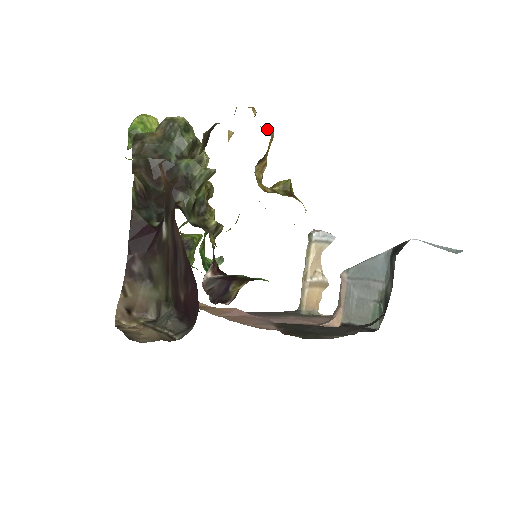
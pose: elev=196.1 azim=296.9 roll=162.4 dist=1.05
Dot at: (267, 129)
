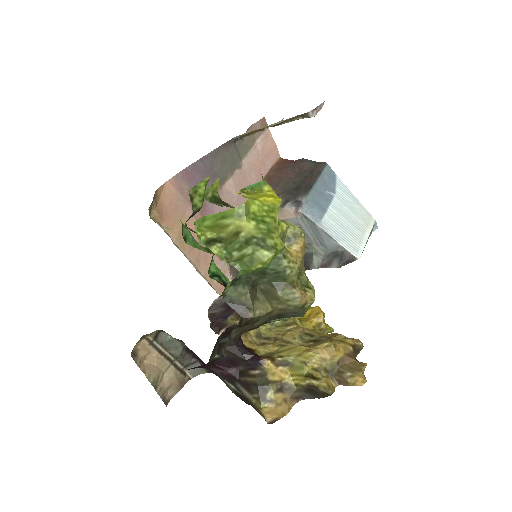
Dot at: occluded
